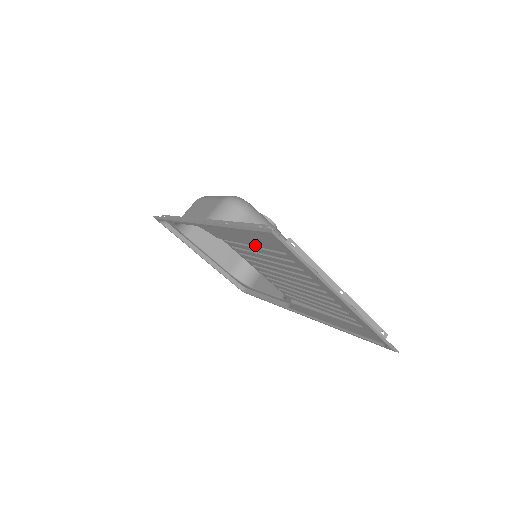
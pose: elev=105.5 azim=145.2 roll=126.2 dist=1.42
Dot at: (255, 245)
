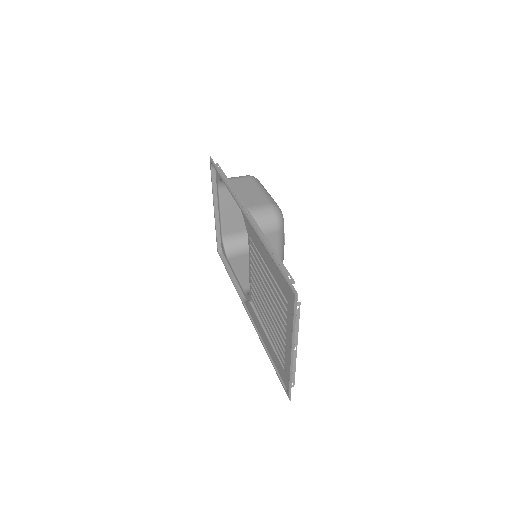
Dot at: (272, 273)
